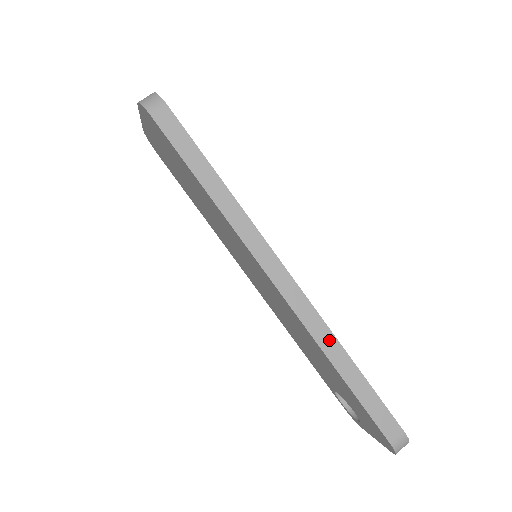
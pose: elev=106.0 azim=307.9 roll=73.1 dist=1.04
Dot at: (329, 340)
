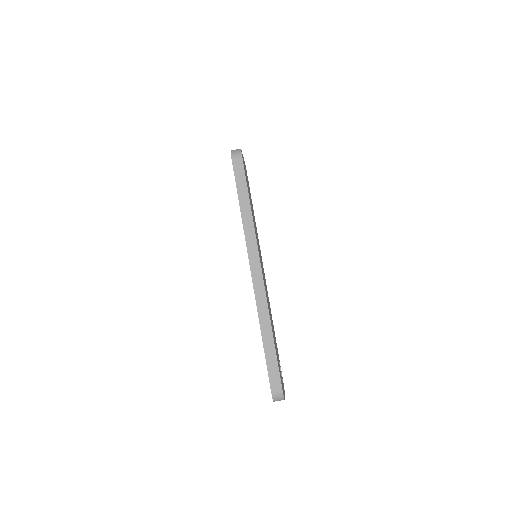
Dot at: (265, 314)
